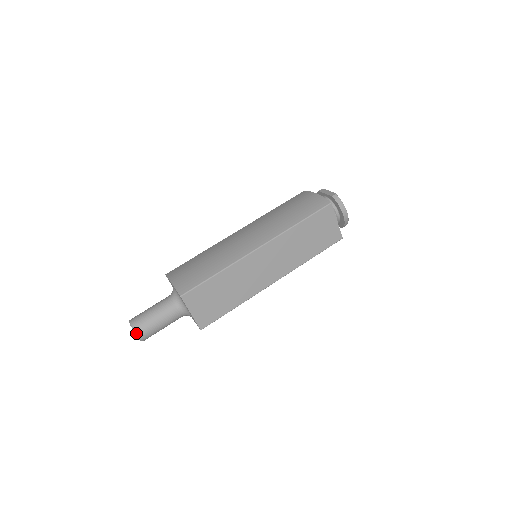
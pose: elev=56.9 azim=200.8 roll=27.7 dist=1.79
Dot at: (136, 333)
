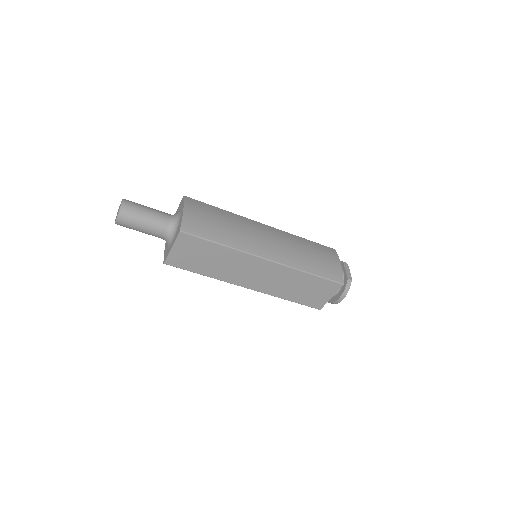
Dot at: (119, 215)
